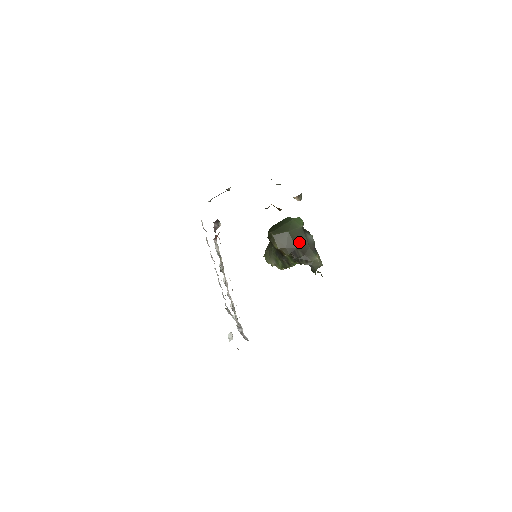
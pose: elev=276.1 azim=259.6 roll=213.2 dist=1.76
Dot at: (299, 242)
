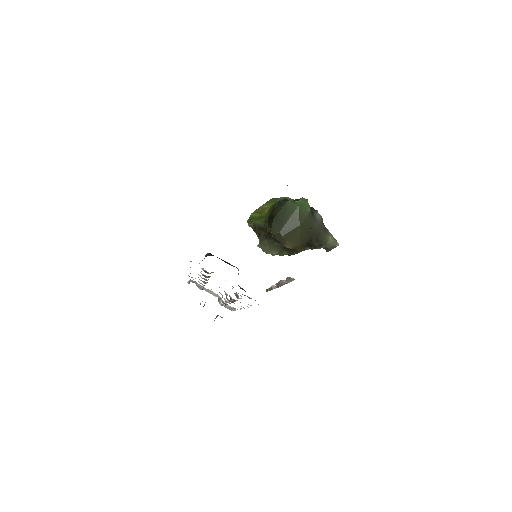
Dot at: (311, 230)
